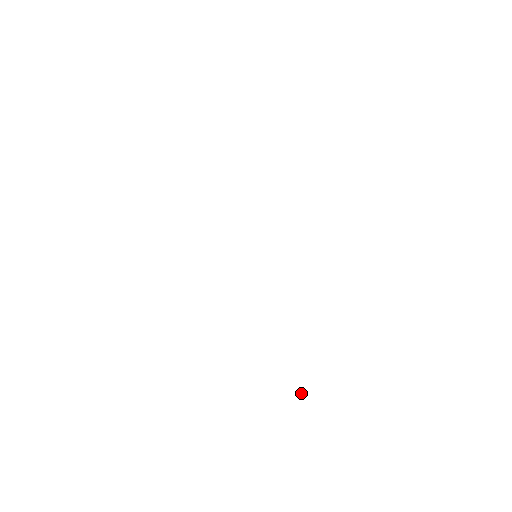
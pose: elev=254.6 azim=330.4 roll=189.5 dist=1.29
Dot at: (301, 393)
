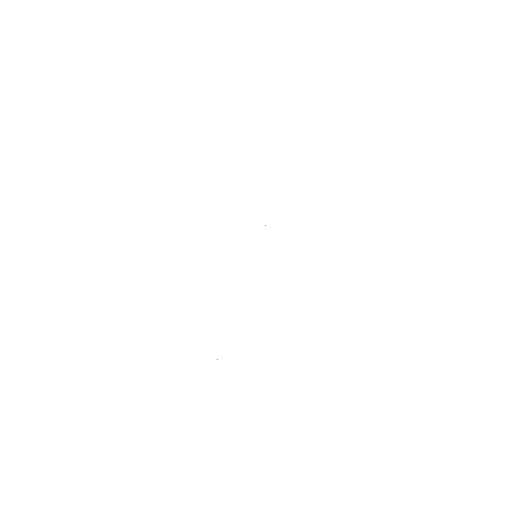
Dot at: occluded
